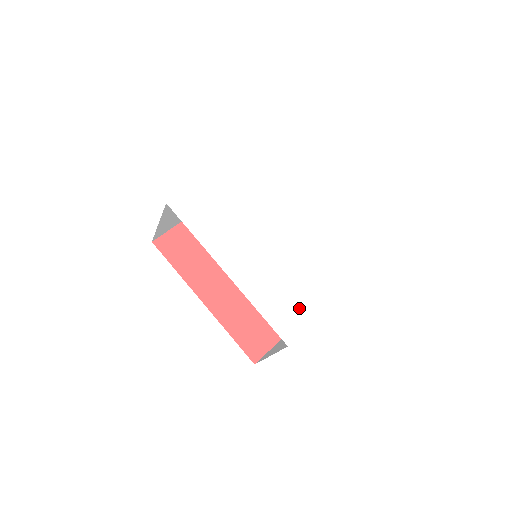
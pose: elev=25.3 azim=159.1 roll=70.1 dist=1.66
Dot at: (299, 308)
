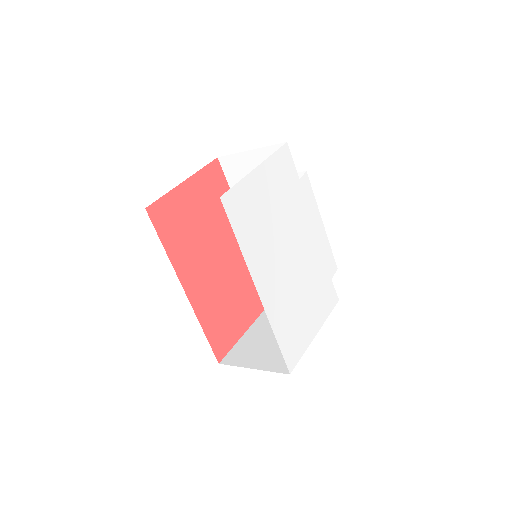
Dot at: (301, 333)
